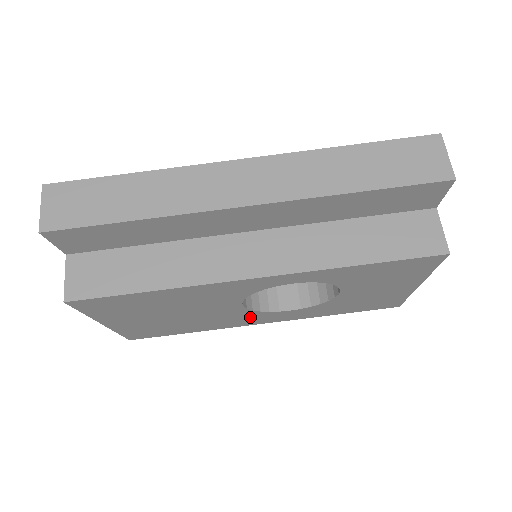
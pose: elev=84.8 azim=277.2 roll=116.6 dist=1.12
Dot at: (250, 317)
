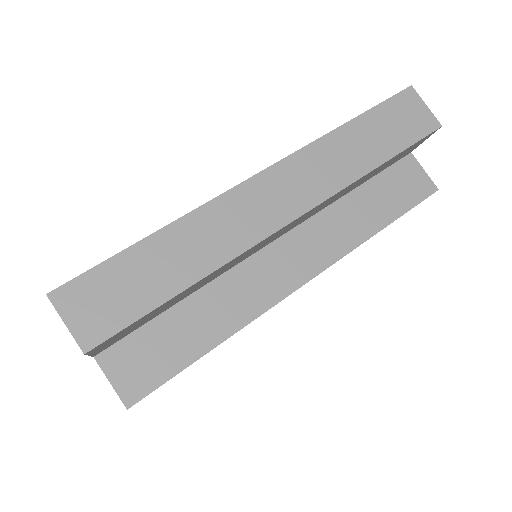
Dot at: occluded
